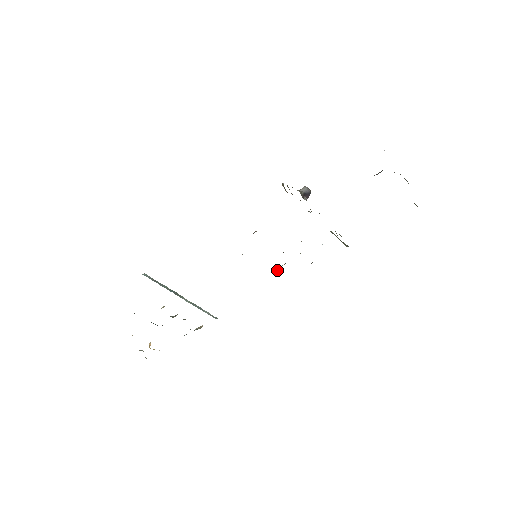
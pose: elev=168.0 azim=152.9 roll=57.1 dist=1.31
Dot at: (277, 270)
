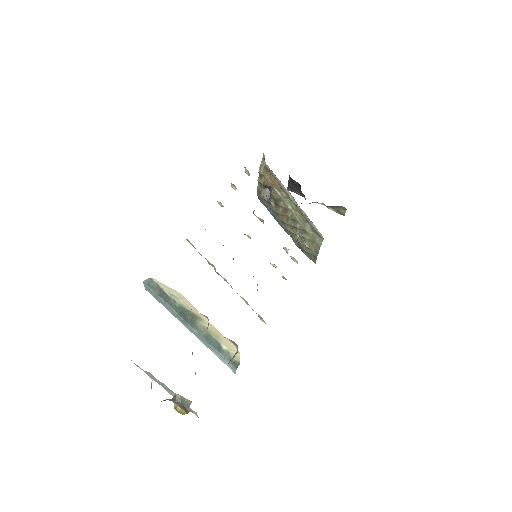
Dot at: occluded
